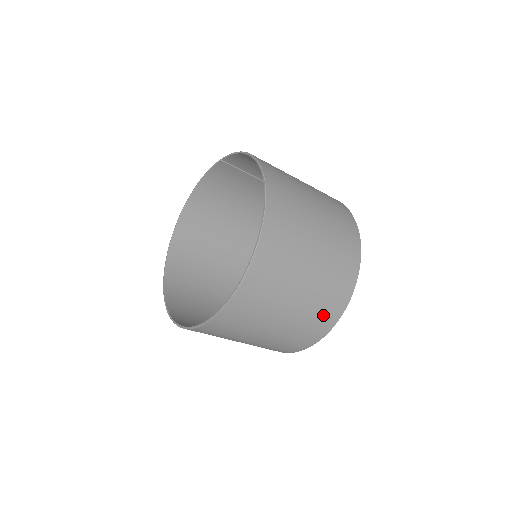
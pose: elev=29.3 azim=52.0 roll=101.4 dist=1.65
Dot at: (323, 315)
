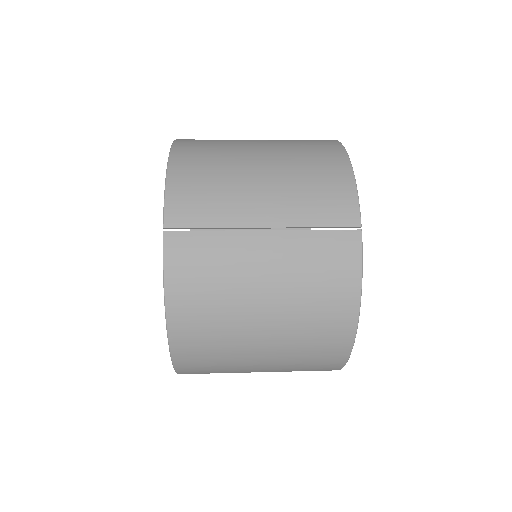
Dot at: occluded
